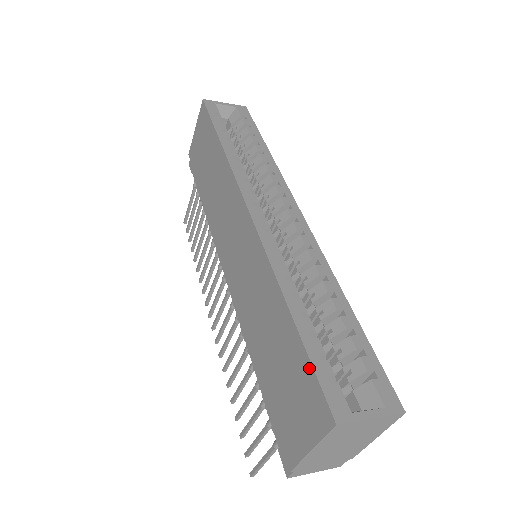
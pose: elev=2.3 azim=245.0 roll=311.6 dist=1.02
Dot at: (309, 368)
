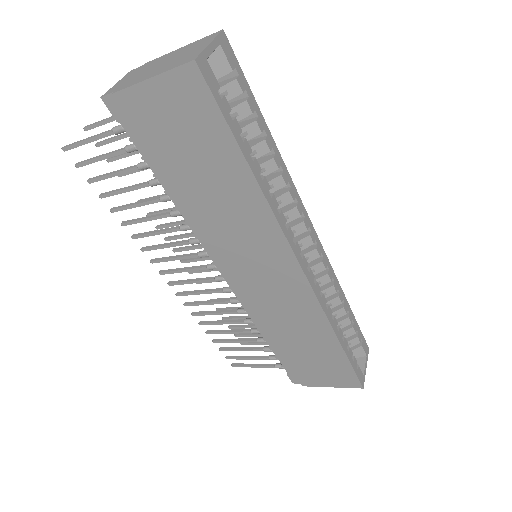
Dot at: (350, 368)
